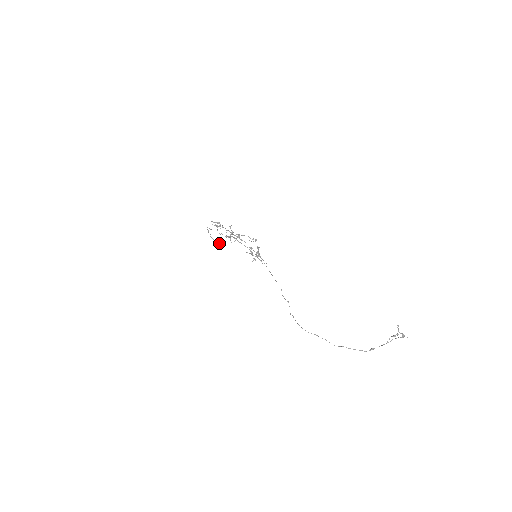
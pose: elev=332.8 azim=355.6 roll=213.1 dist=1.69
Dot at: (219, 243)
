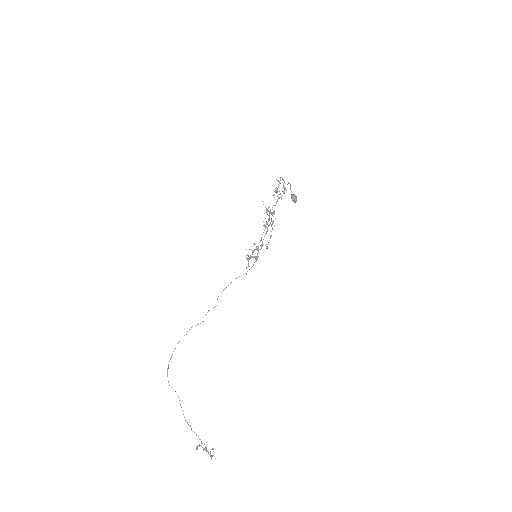
Dot at: (292, 196)
